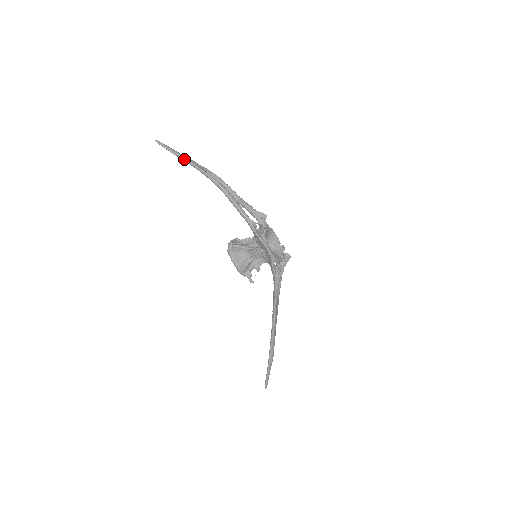
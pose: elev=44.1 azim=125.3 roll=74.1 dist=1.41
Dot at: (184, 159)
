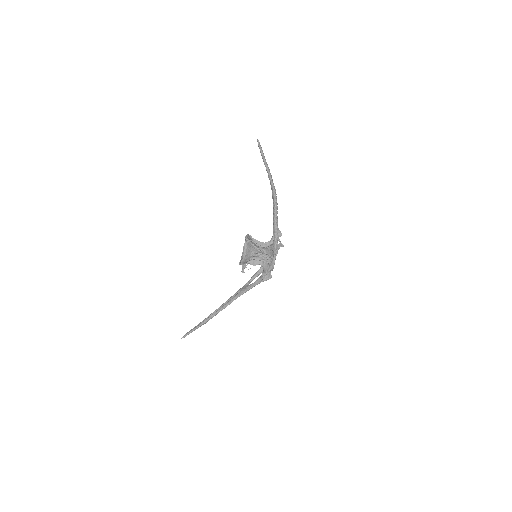
Dot at: (267, 167)
